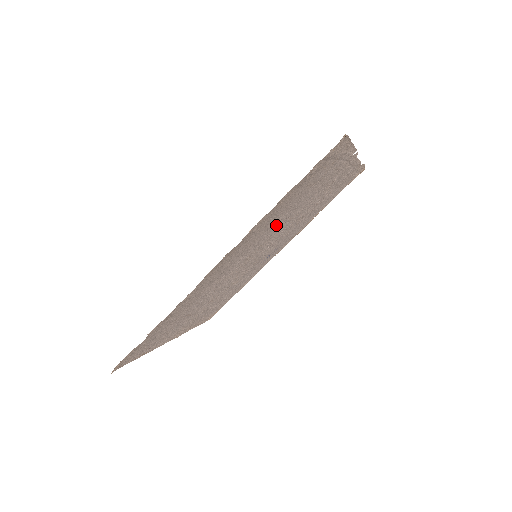
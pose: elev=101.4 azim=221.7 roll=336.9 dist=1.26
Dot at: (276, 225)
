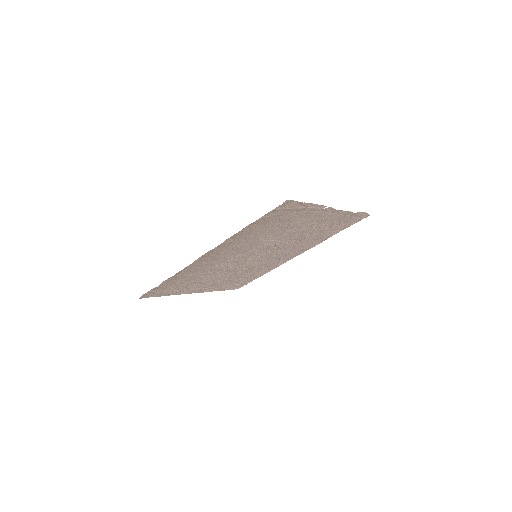
Dot at: (260, 241)
